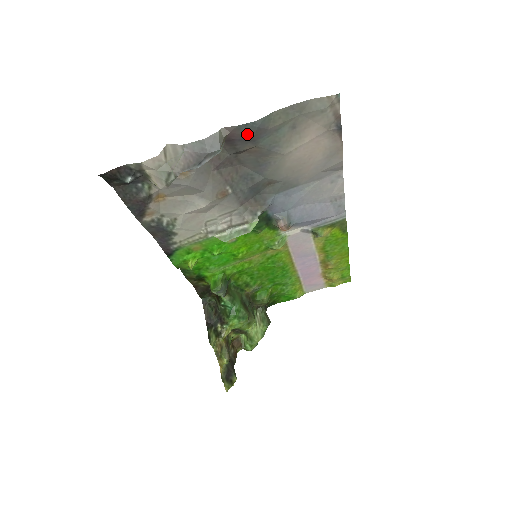
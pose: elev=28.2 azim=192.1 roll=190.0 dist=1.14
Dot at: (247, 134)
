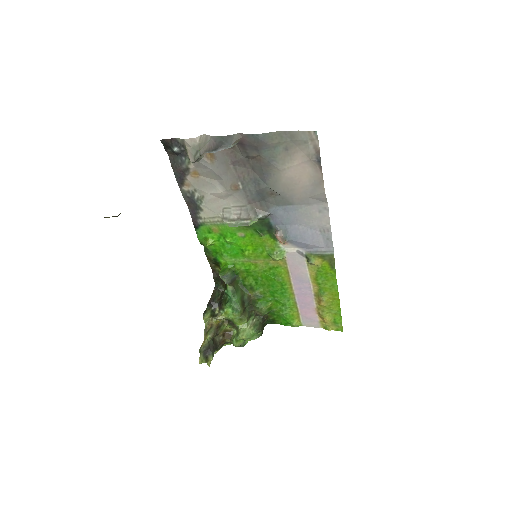
Dot at: (253, 143)
